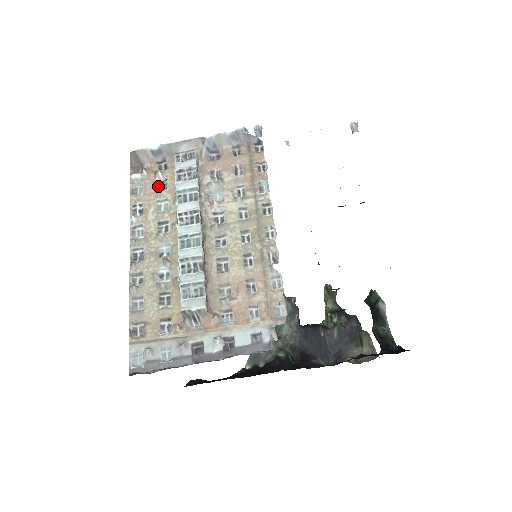
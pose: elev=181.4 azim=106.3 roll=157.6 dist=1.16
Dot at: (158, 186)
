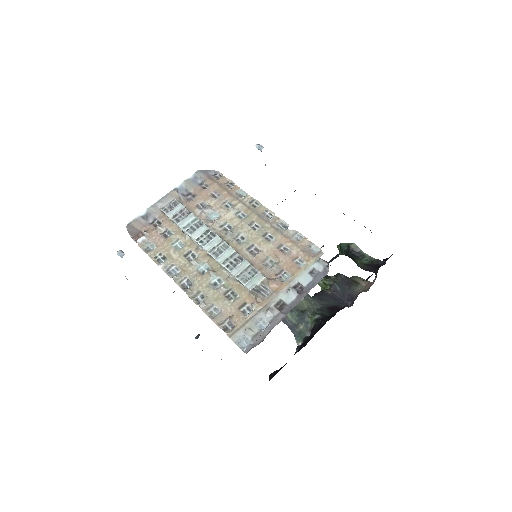
Dot at: (164, 236)
